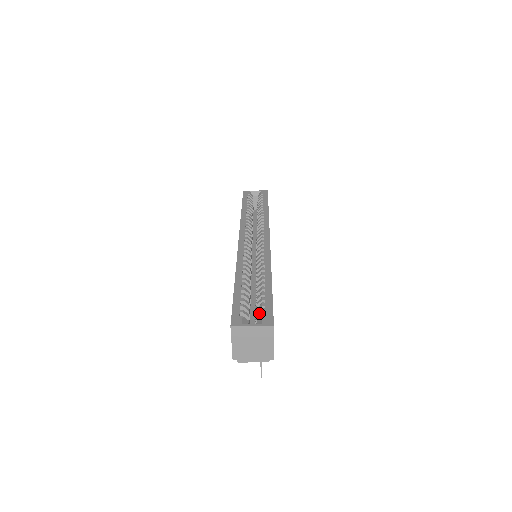
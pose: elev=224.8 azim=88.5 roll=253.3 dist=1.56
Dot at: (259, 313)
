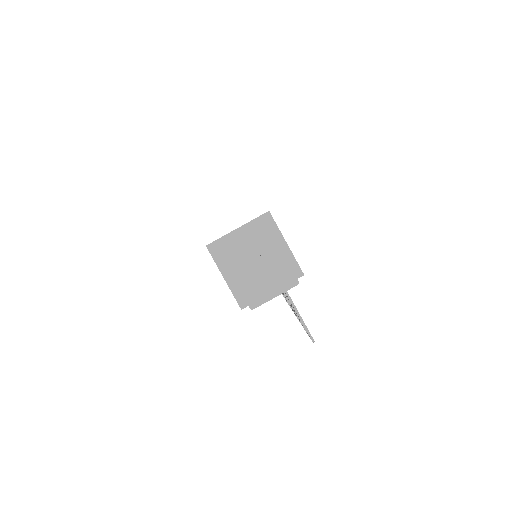
Dot at: occluded
